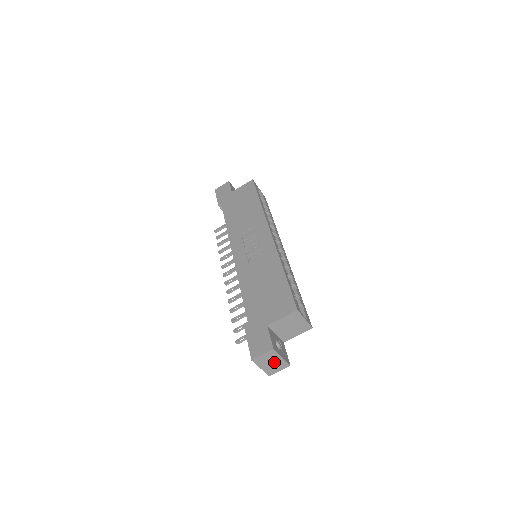
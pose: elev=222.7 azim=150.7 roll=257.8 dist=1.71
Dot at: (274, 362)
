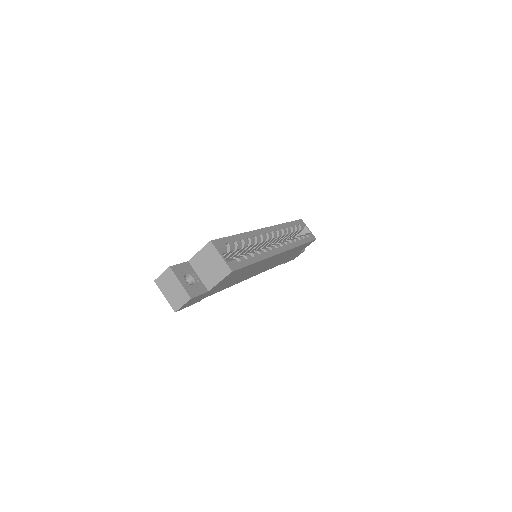
Dot at: (175, 288)
